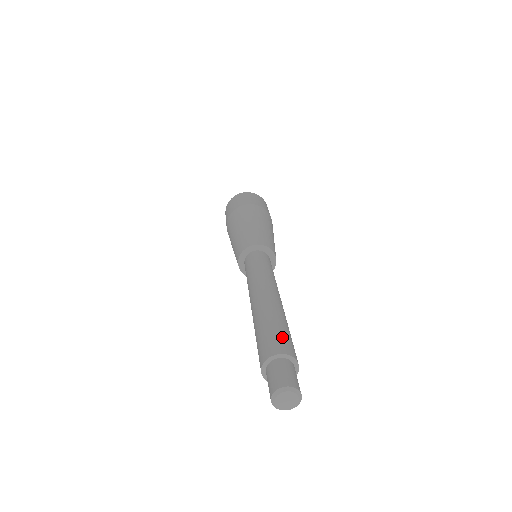
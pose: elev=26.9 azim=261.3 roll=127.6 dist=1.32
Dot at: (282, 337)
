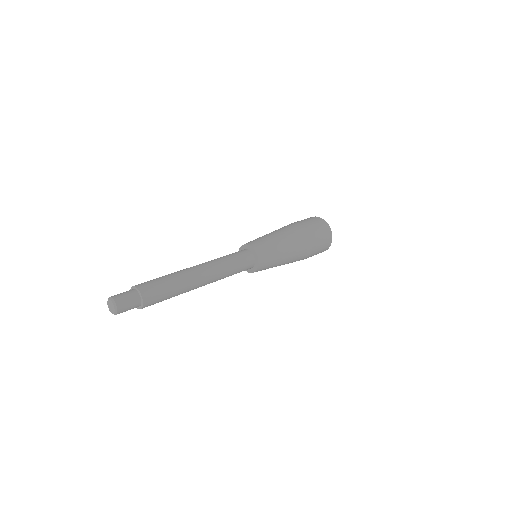
Dot at: (152, 282)
